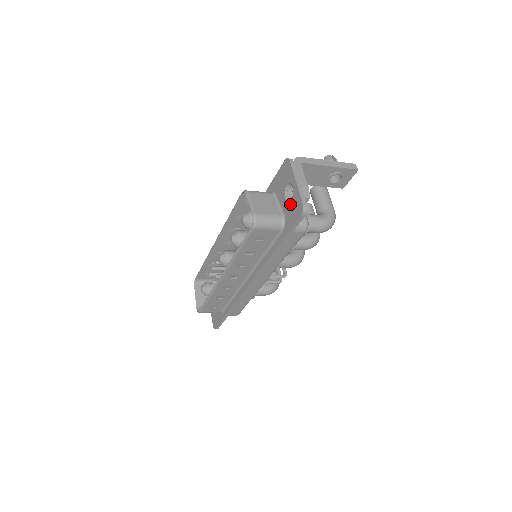
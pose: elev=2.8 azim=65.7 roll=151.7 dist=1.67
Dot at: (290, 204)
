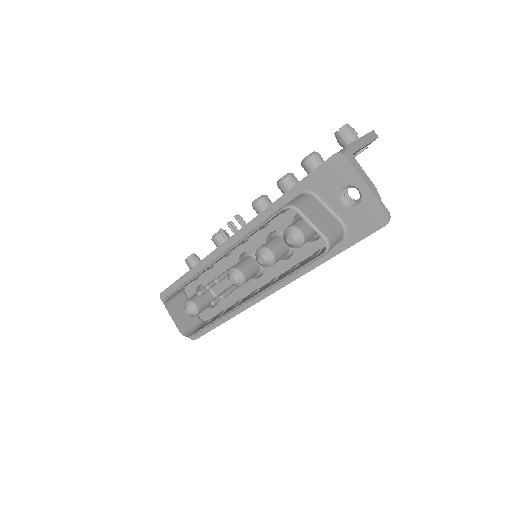
Dot at: (356, 211)
